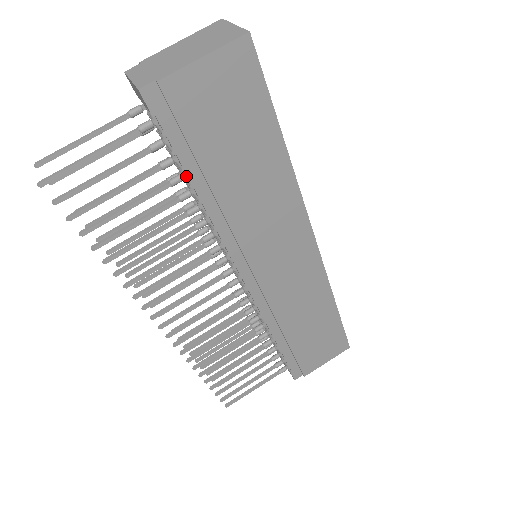
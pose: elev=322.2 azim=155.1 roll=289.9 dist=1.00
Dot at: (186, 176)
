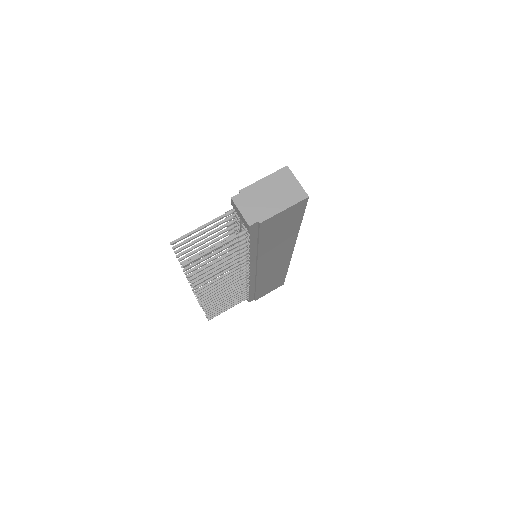
Dot at: (248, 245)
